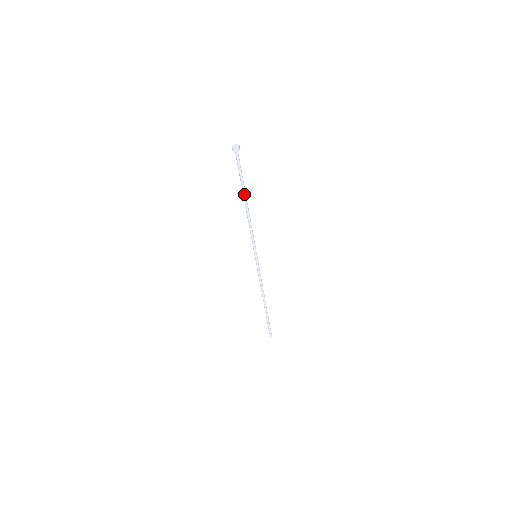
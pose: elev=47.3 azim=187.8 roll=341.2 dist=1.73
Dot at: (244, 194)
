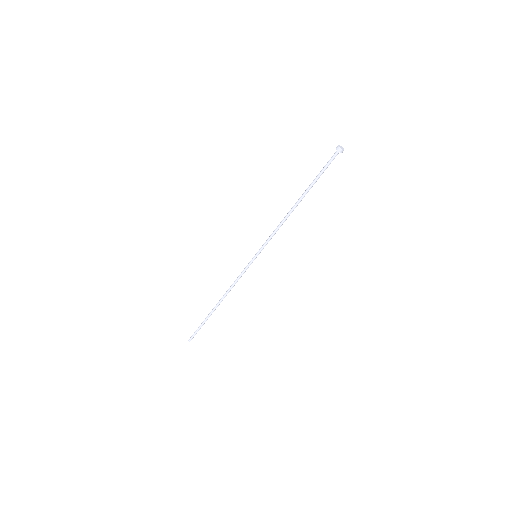
Dot at: (305, 193)
